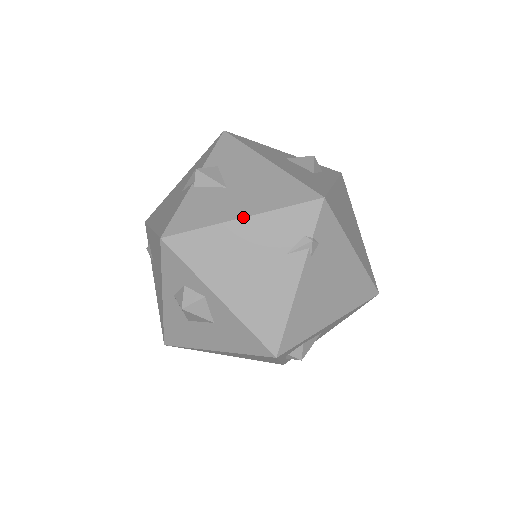
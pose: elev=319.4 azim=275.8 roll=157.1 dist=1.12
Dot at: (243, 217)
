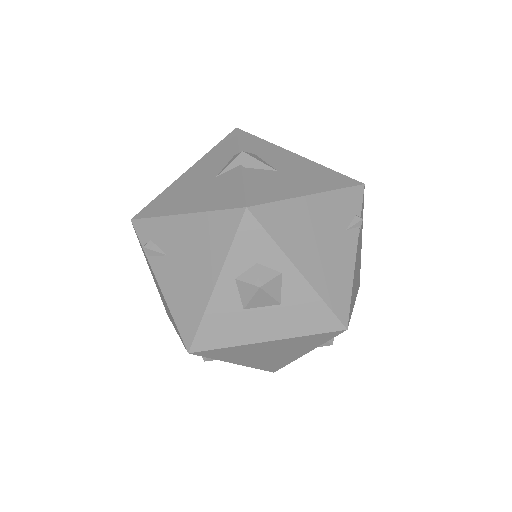
Dot at: (313, 194)
